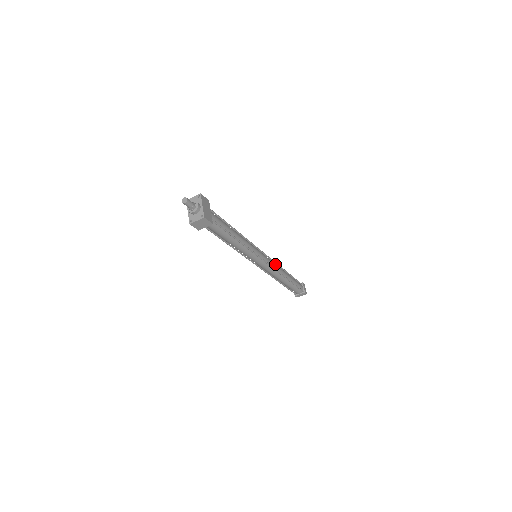
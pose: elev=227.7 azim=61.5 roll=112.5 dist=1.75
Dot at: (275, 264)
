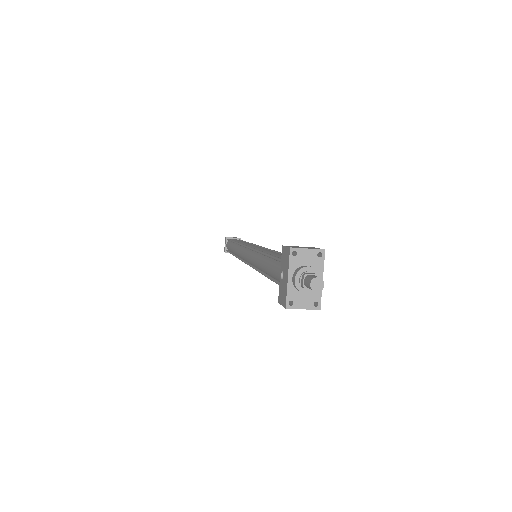
Dot at: occluded
